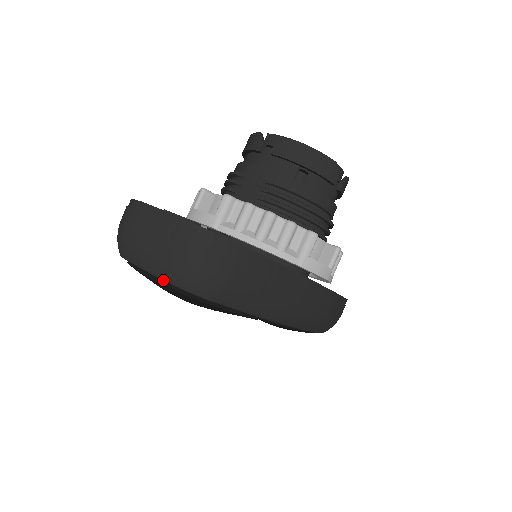
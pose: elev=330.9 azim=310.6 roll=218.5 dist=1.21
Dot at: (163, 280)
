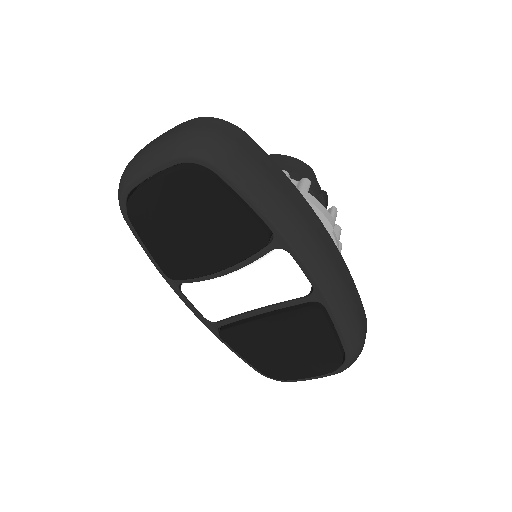
Dot at: (167, 172)
